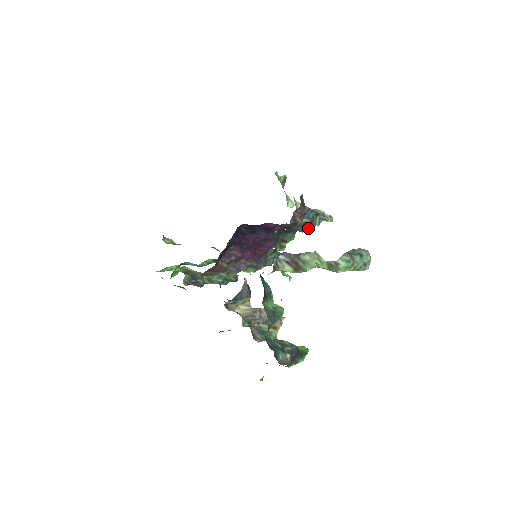
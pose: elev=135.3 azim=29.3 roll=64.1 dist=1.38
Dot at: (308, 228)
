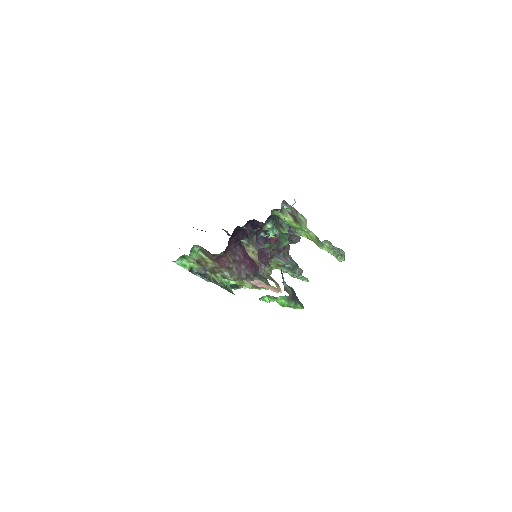
Dot at: (297, 234)
